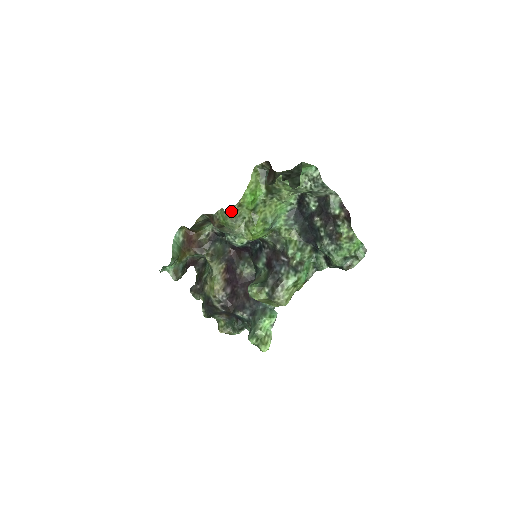
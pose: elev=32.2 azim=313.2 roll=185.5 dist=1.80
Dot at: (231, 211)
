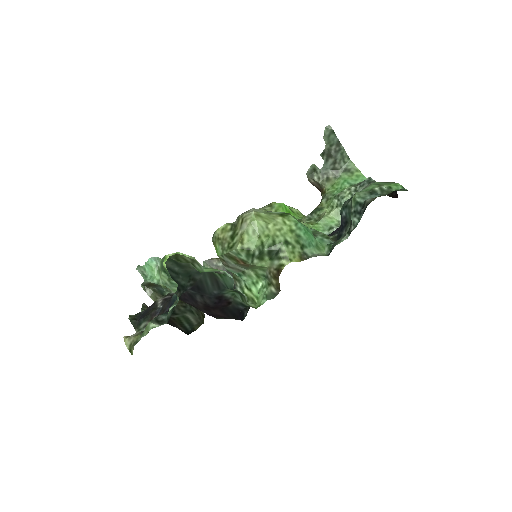
Dot at: occluded
